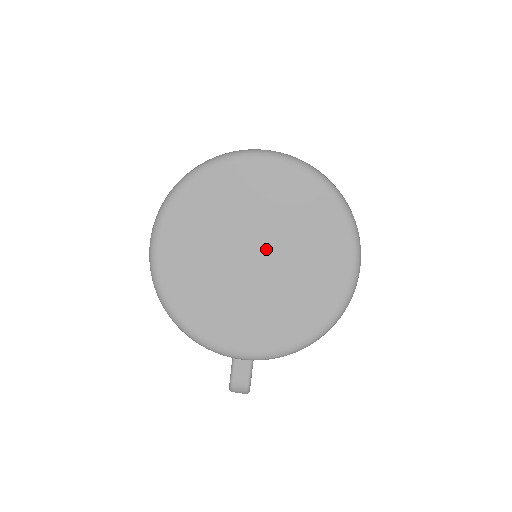
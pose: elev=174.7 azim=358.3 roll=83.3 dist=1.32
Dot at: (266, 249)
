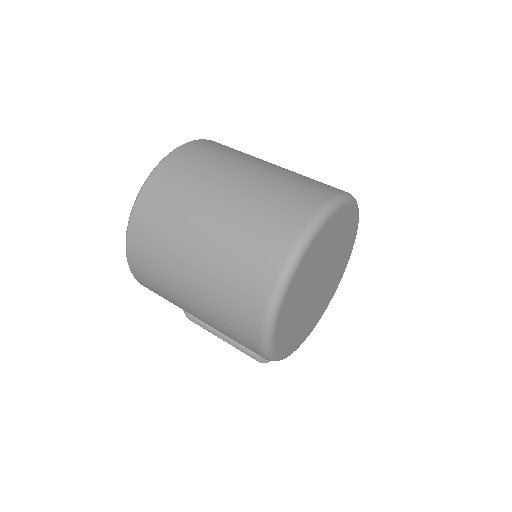
Dot at: (326, 271)
